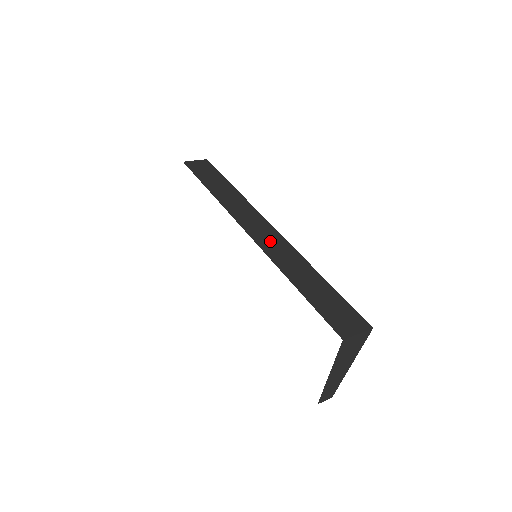
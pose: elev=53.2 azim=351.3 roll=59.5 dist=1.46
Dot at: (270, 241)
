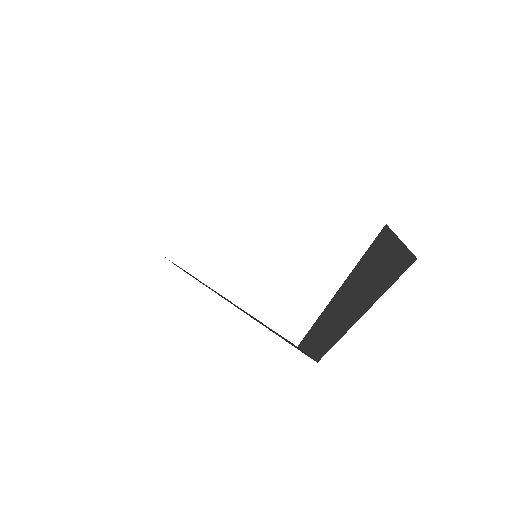
Dot at: occluded
